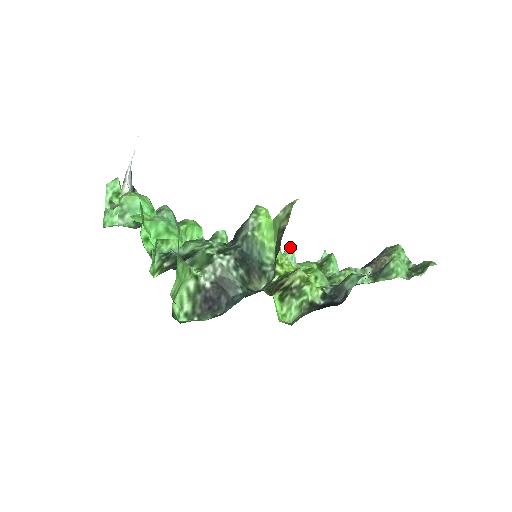
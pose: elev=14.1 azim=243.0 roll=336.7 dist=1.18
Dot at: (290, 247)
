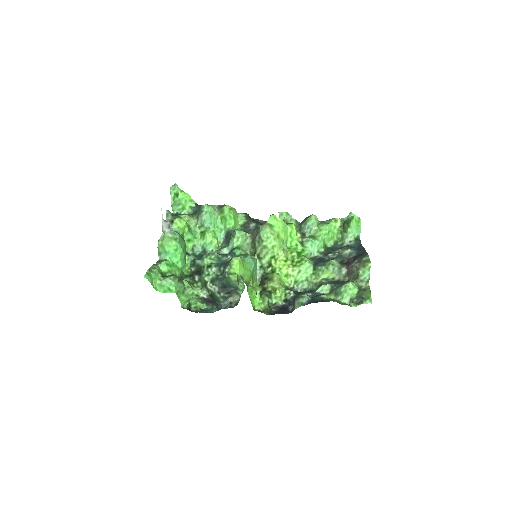
Dot at: (312, 216)
